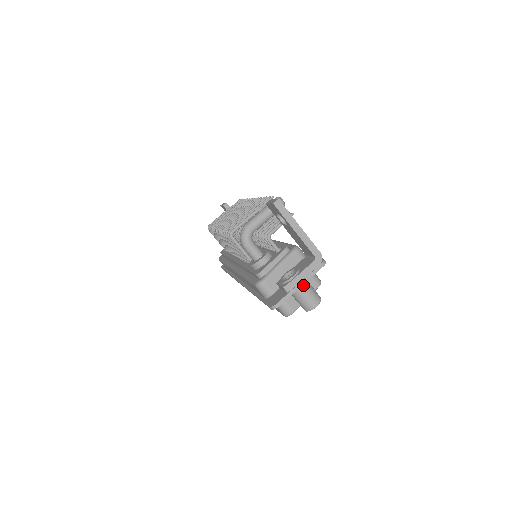
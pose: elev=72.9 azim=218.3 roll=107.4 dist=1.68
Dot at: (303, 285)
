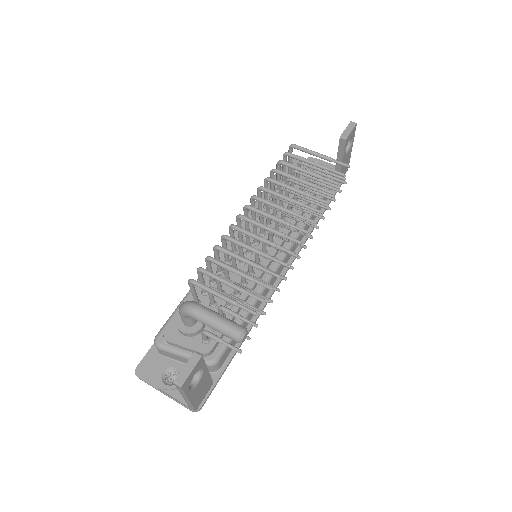
Dot at: occluded
